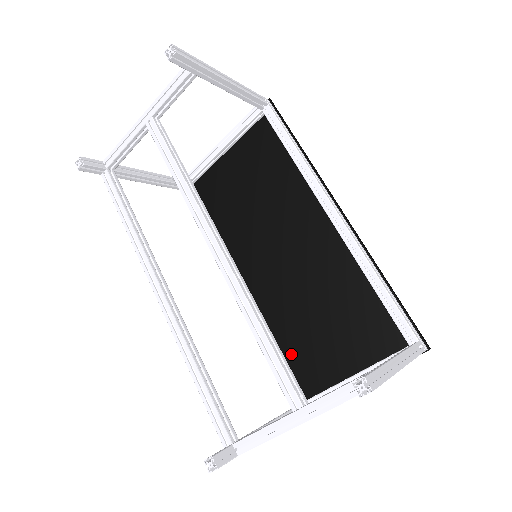
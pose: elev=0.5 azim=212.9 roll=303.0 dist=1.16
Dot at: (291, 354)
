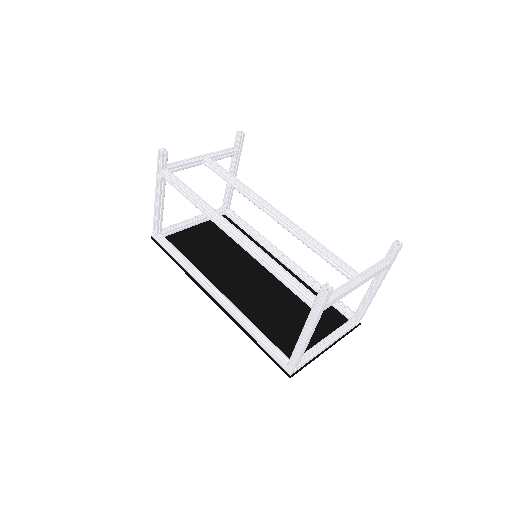
Dot at: (271, 336)
